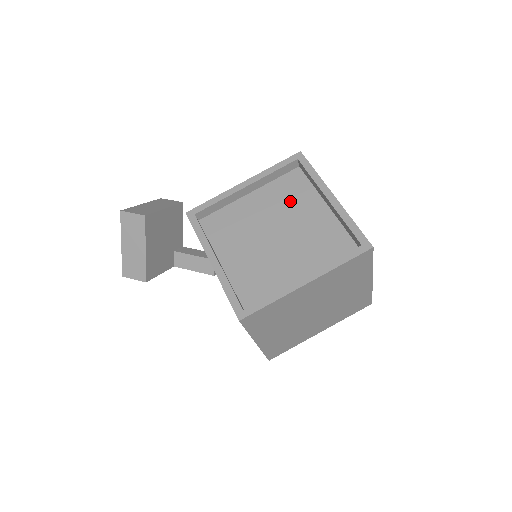
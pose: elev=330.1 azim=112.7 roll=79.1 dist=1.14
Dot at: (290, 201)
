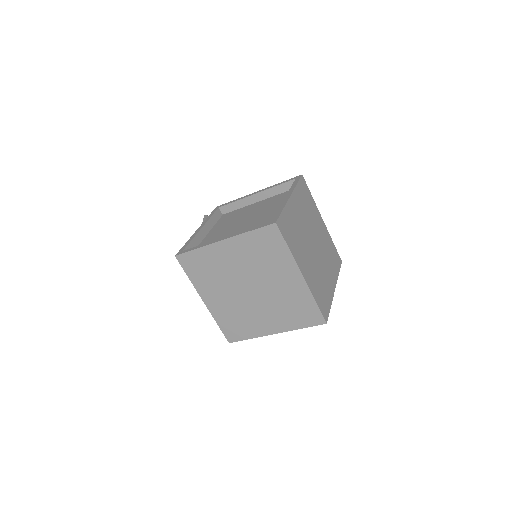
Dot at: (273, 204)
